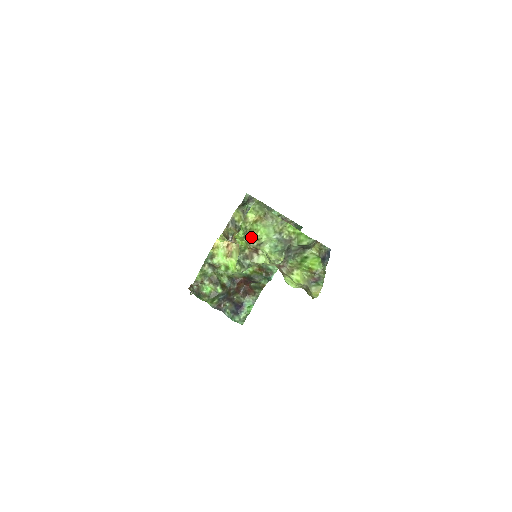
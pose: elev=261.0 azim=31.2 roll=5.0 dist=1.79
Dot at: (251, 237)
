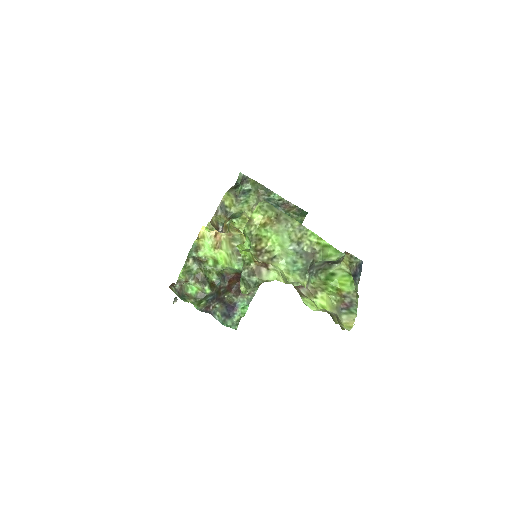
Dot at: (259, 247)
